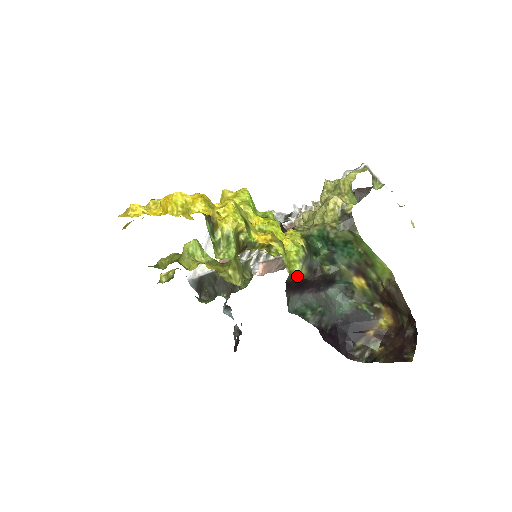
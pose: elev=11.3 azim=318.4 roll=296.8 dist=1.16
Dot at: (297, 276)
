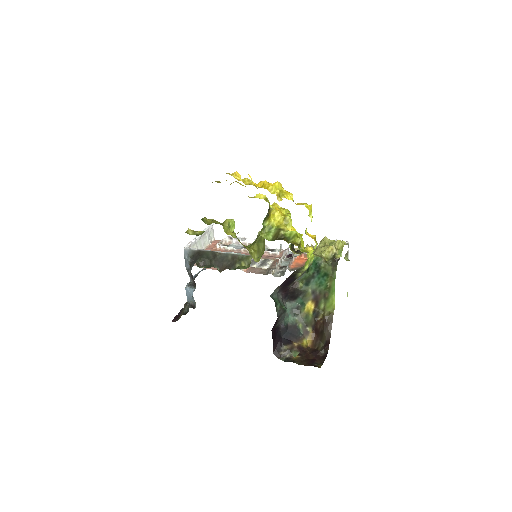
Dot at: (298, 273)
